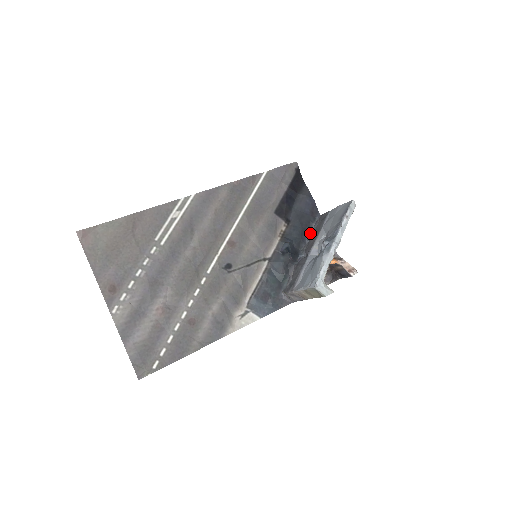
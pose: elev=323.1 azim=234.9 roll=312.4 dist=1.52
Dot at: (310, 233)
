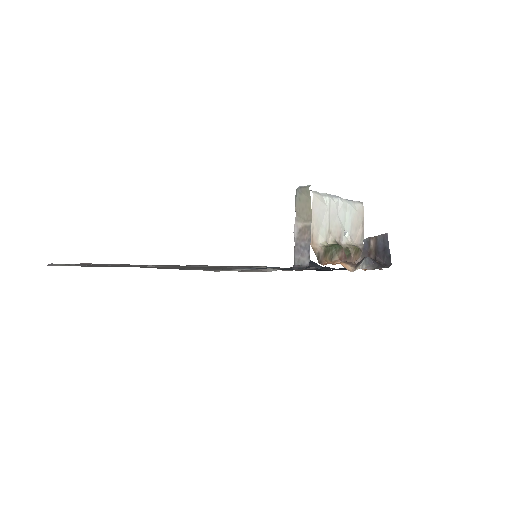
Dot at: occluded
